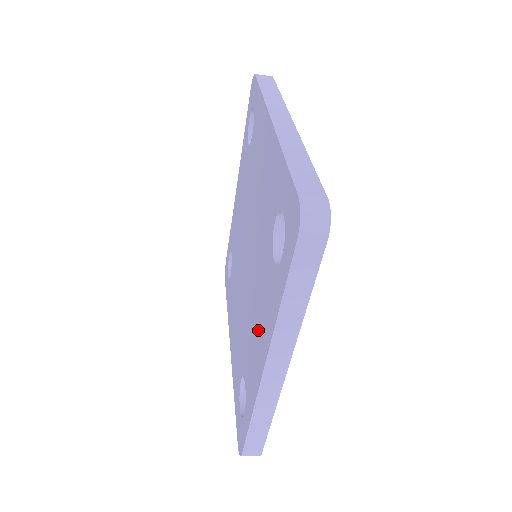
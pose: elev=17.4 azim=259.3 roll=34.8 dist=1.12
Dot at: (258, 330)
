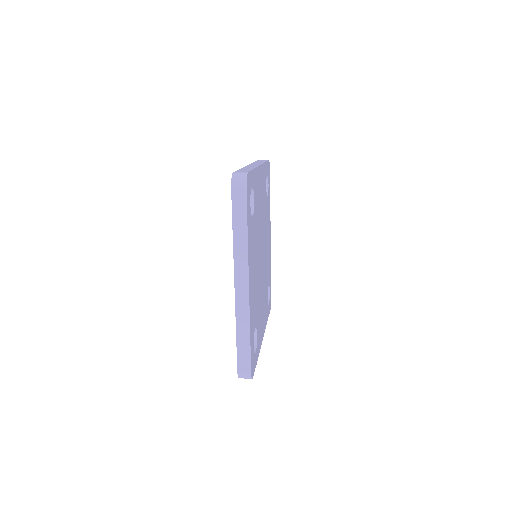
Dot at: occluded
